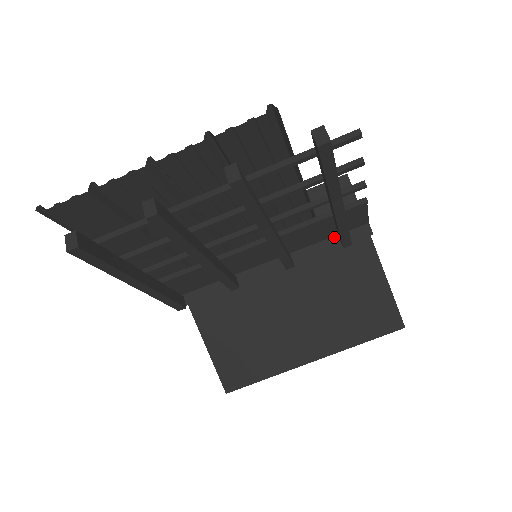
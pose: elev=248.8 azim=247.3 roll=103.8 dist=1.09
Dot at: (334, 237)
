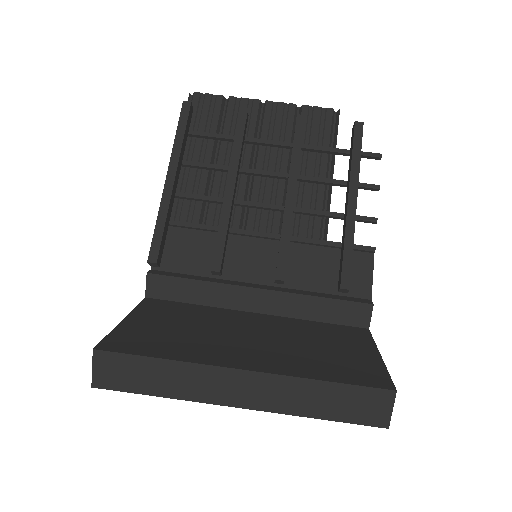
Dot at: (332, 295)
